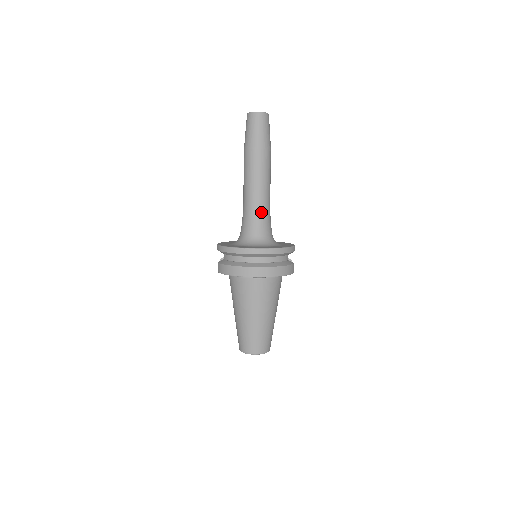
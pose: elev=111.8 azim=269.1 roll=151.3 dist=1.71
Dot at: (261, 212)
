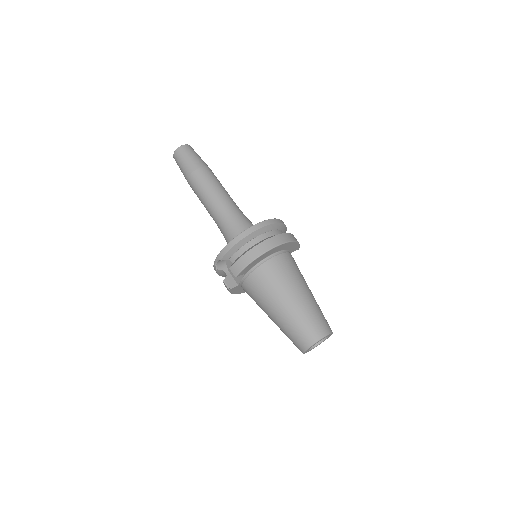
Dot at: (238, 211)
